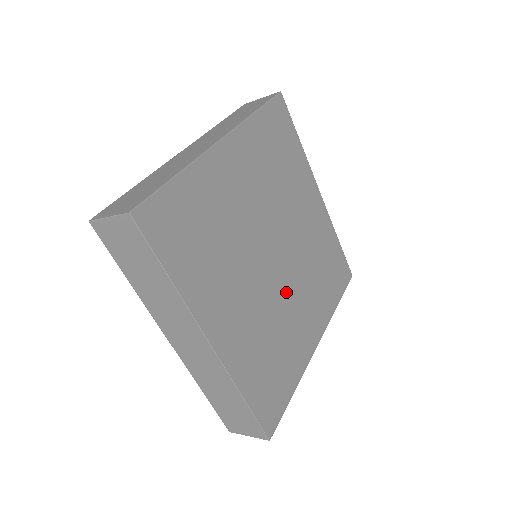
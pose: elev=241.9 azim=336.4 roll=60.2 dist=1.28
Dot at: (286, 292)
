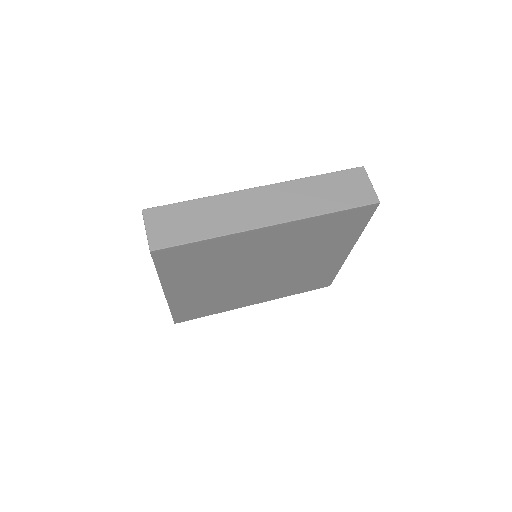
Dot at: (251, 286)
